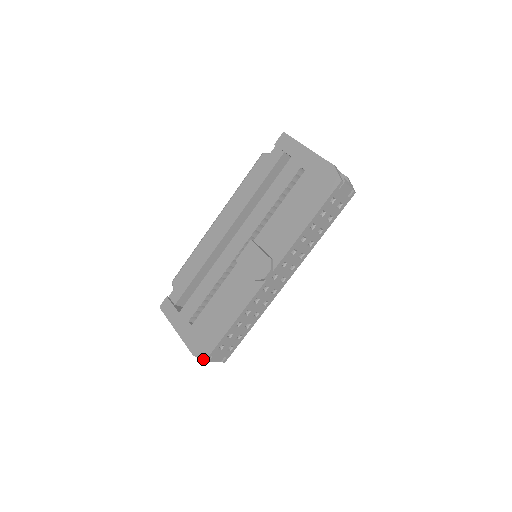
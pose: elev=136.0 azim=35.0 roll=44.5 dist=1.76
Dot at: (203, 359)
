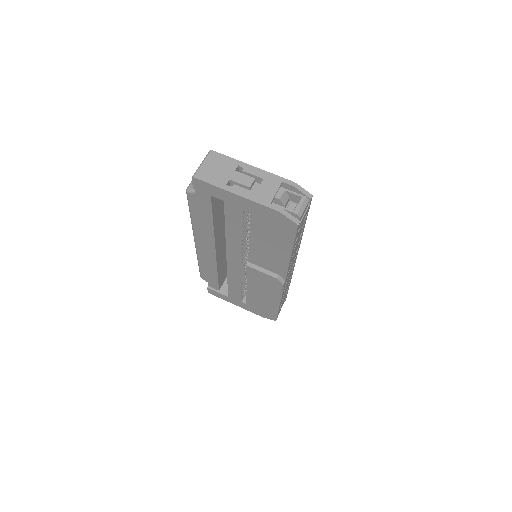
Dot at: (274, 320)
